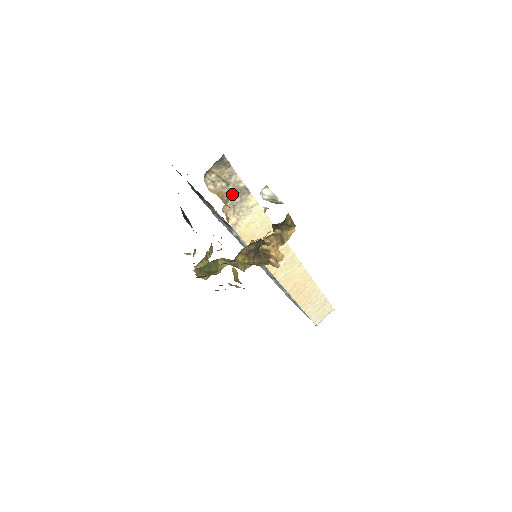
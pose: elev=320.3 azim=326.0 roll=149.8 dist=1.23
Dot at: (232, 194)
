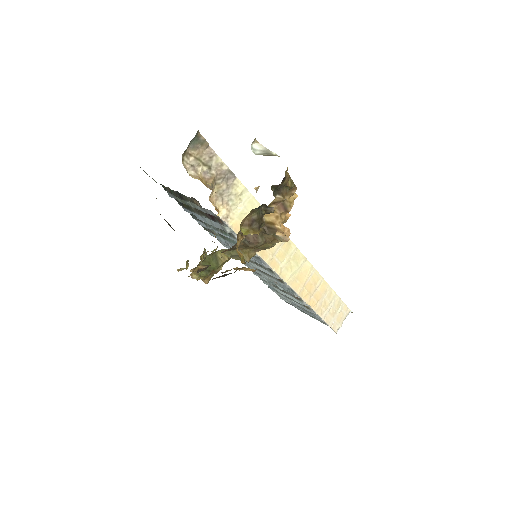
Dot at: (216, 180)
